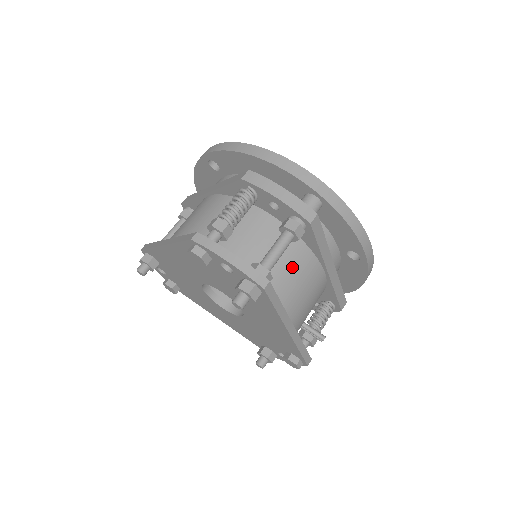
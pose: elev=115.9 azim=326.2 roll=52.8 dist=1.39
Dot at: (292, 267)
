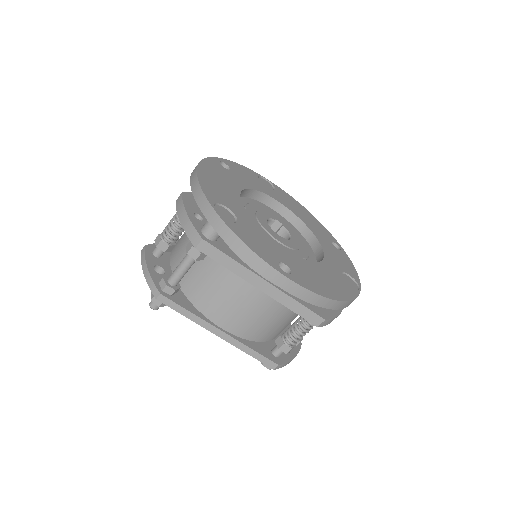
Dot at: occluded
